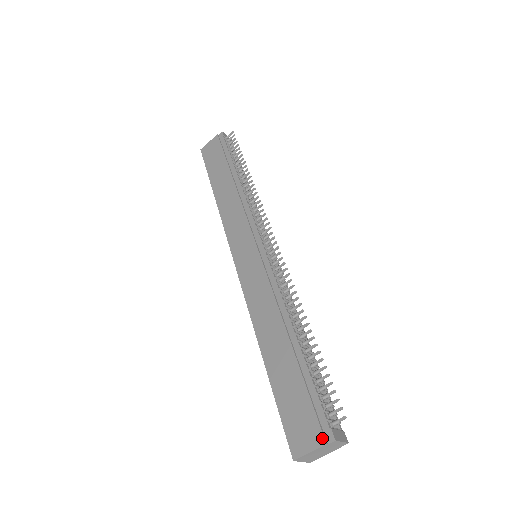
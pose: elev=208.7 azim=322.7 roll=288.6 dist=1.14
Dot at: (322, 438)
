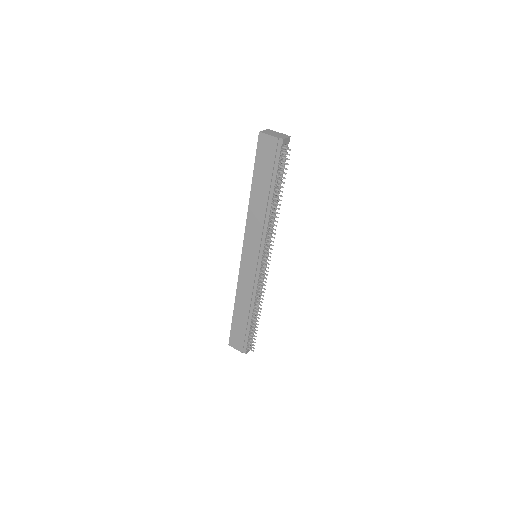
Dot at: (242, 350)
